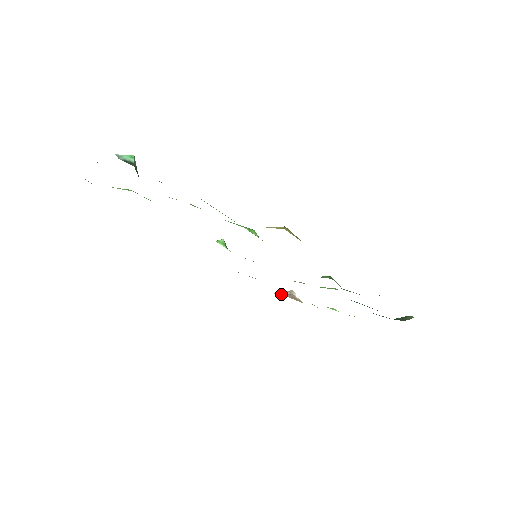
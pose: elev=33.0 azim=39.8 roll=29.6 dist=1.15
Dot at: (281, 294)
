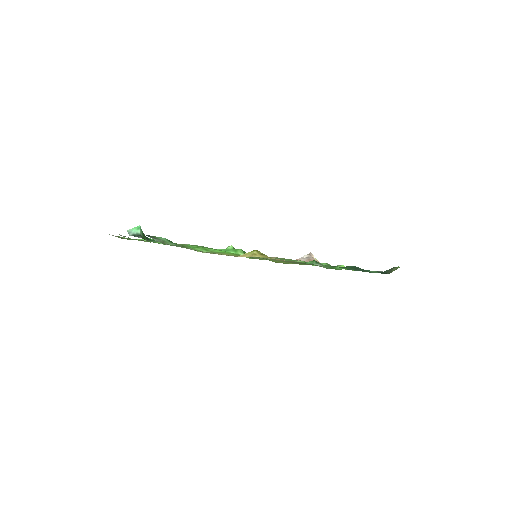
Dot at: occluded
